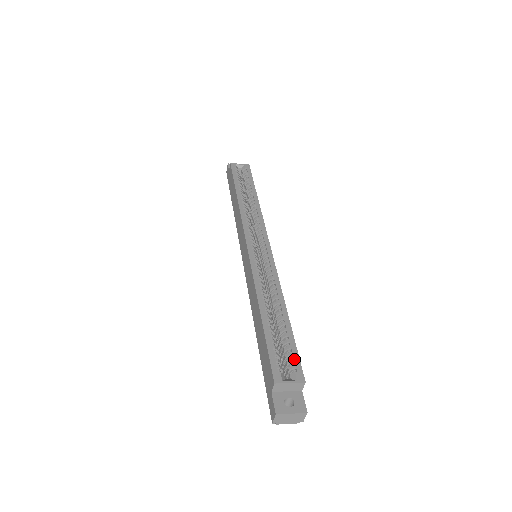
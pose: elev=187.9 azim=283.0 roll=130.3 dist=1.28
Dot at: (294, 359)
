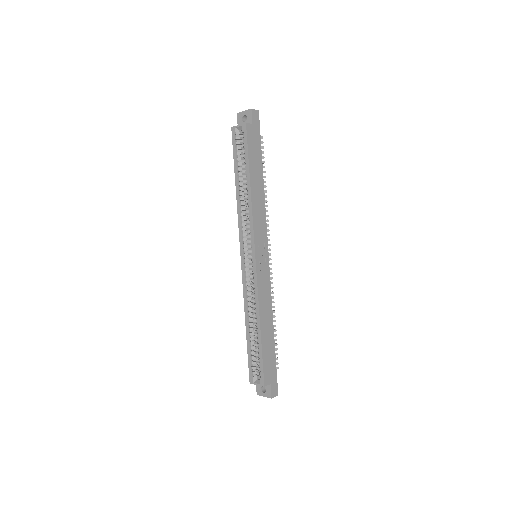
Dot at: (260, 369)
